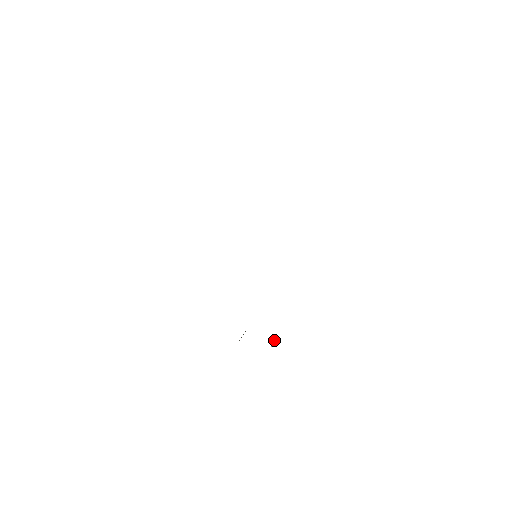
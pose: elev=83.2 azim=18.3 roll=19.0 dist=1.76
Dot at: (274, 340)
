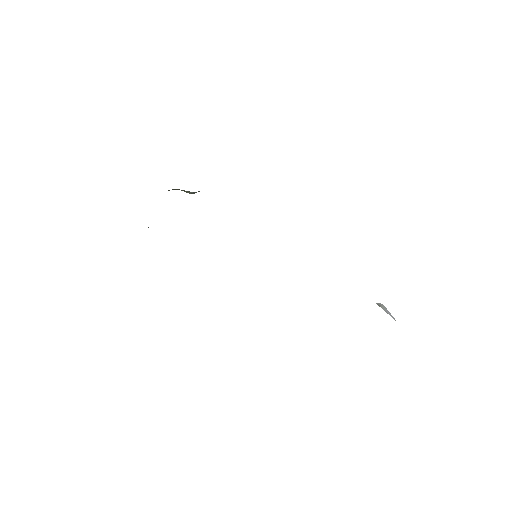
Dot at: (386, 310)
